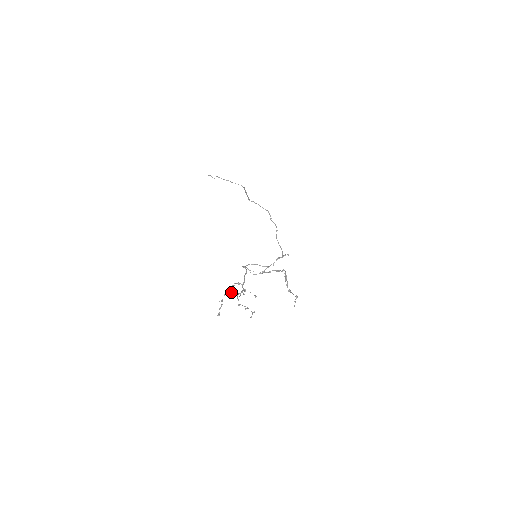
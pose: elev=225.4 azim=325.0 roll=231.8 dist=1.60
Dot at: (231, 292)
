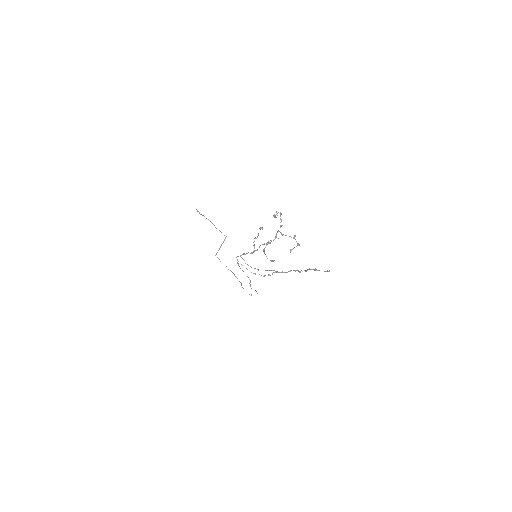
Dot at: (281, 219)
